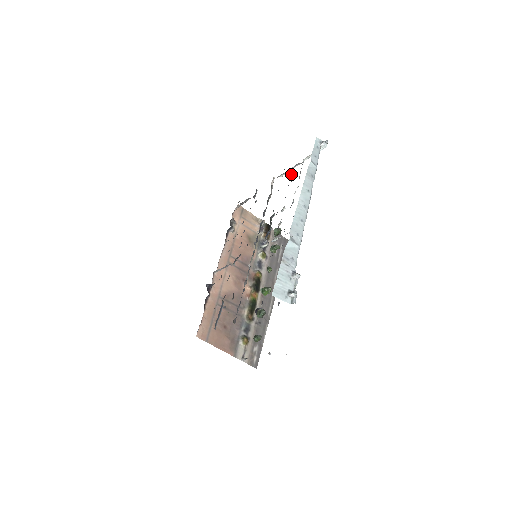
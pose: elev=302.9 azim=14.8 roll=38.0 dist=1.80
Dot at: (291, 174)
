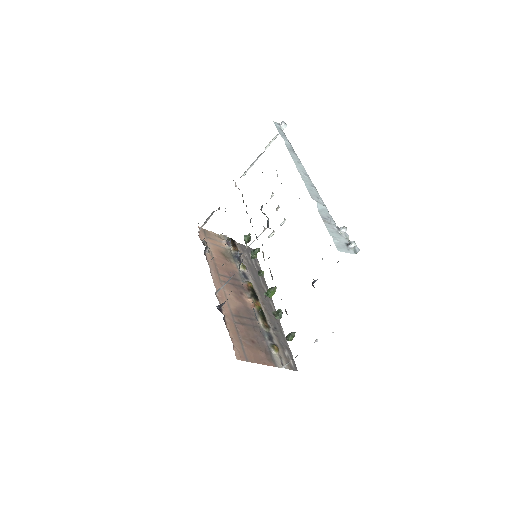
Dot at: occluded
